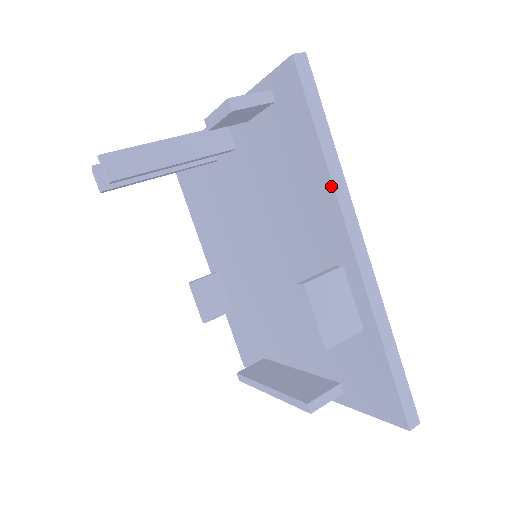
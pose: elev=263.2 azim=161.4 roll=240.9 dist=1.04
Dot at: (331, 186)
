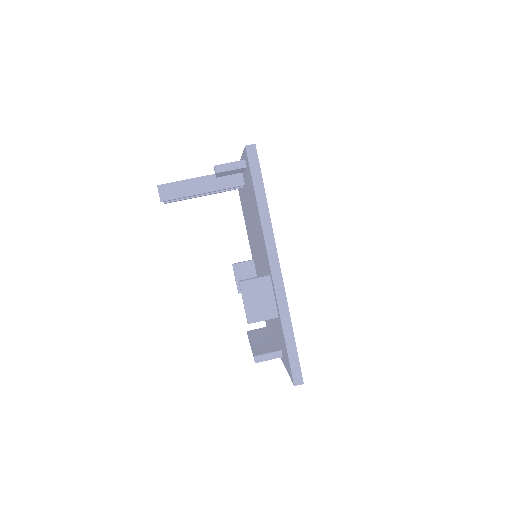
Dot at: (261, 226)
